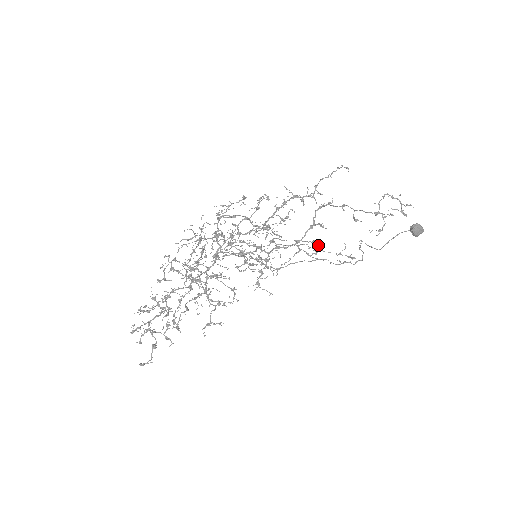
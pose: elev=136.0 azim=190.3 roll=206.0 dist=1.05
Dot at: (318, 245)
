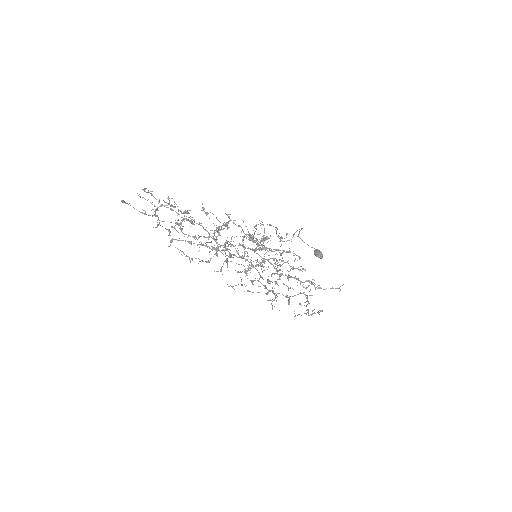
Dot at: occluded
